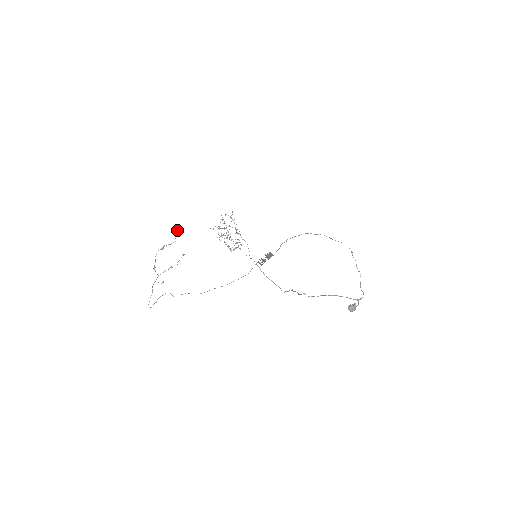
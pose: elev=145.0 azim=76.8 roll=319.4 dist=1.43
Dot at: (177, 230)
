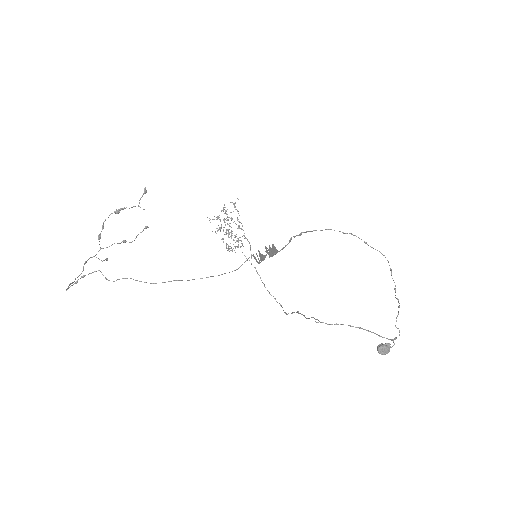
Dot at: (144, 189)
